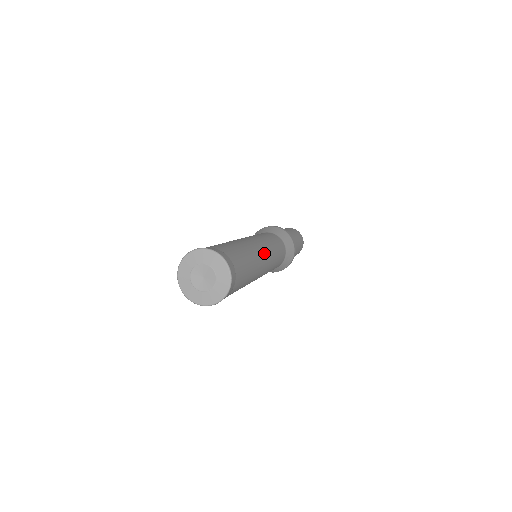
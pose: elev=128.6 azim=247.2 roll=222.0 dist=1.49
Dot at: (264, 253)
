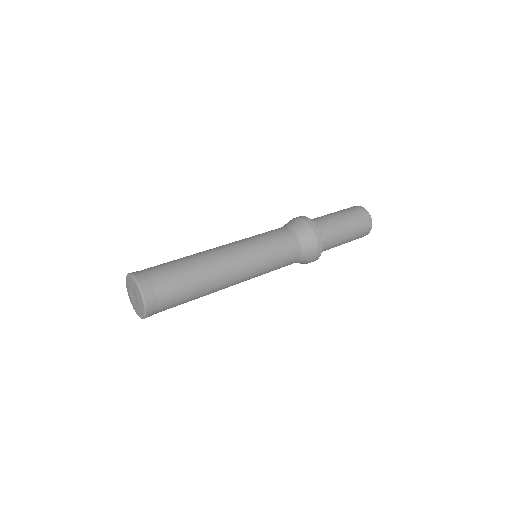
Dot at: (232, 257)
